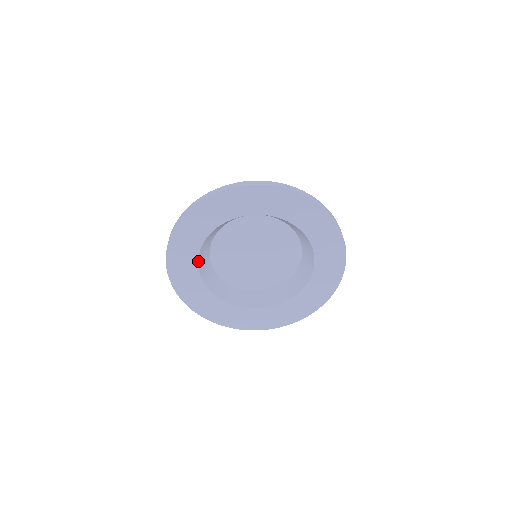
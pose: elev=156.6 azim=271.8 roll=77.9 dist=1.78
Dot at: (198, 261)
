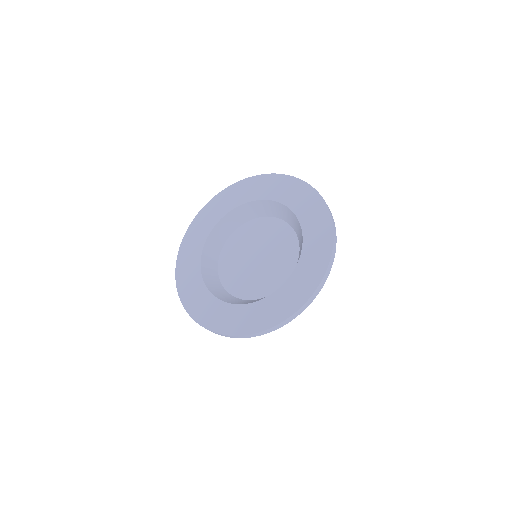
Dot at: (203, 250)
